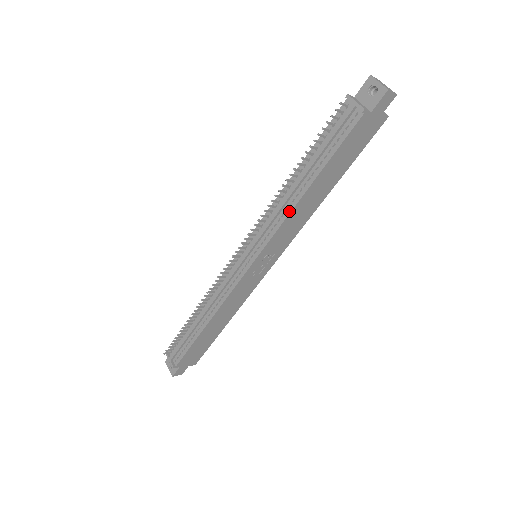
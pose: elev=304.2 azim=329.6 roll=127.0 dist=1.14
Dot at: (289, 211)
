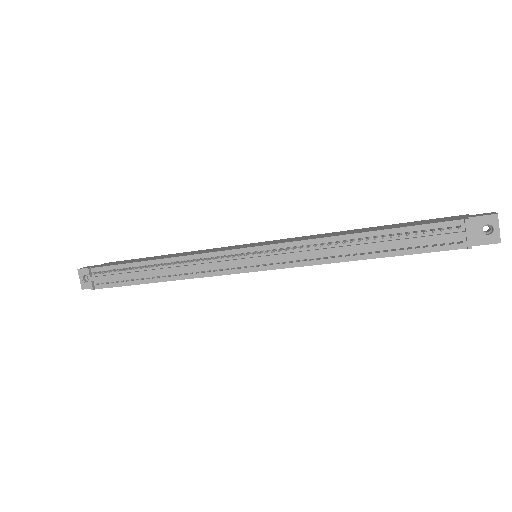
Dot at: (329, 261)
